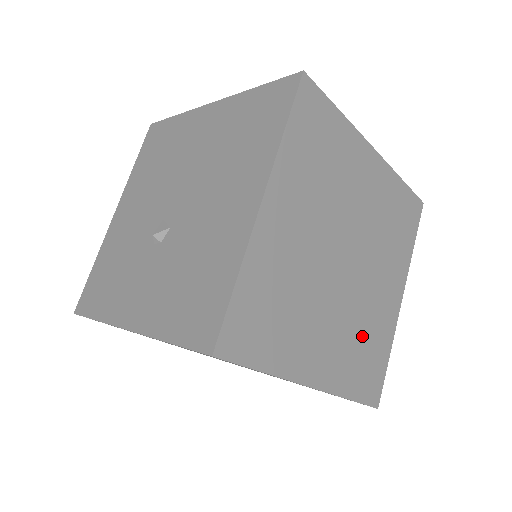
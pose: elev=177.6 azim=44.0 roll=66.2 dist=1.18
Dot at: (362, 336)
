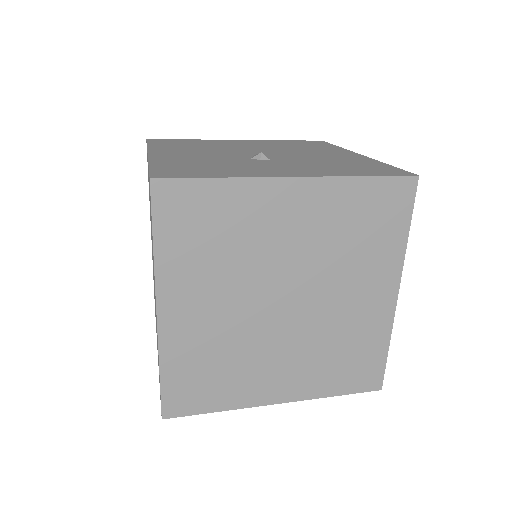
Dot at: occluded
